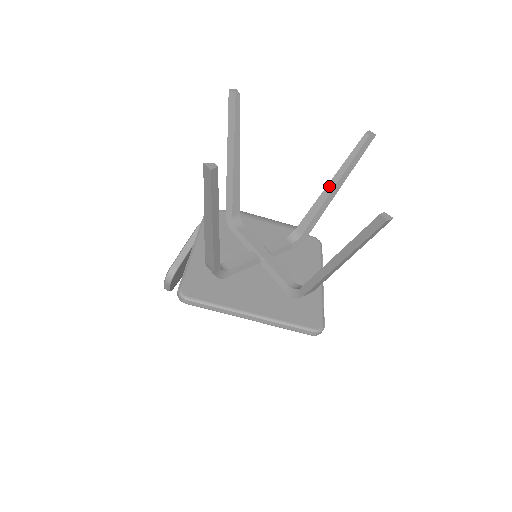
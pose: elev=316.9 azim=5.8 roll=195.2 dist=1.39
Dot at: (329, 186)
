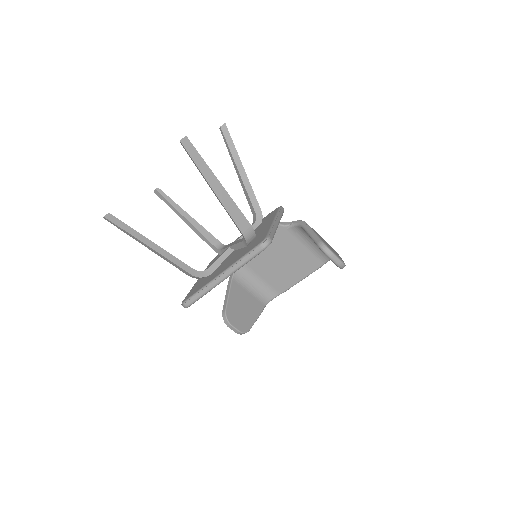
Dot at: (237, 173)
